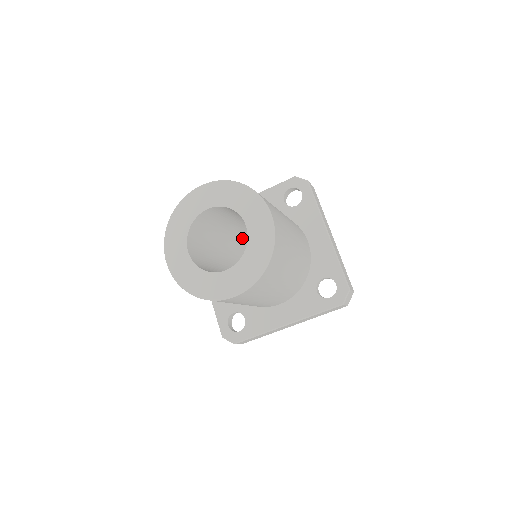
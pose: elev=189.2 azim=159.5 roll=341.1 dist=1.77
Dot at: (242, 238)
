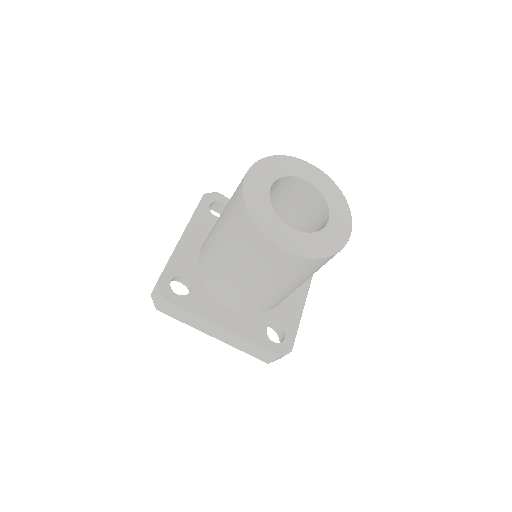
Dot at: occluded
